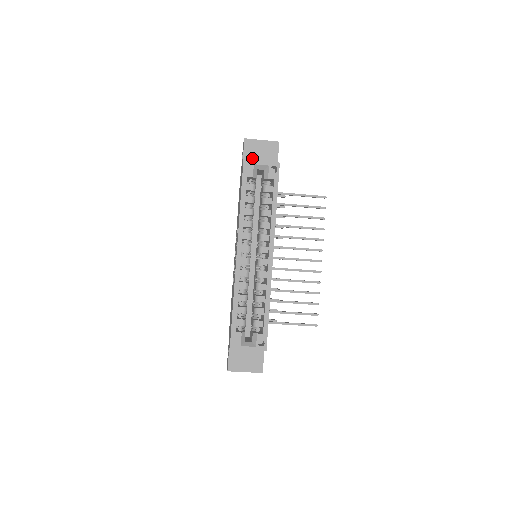
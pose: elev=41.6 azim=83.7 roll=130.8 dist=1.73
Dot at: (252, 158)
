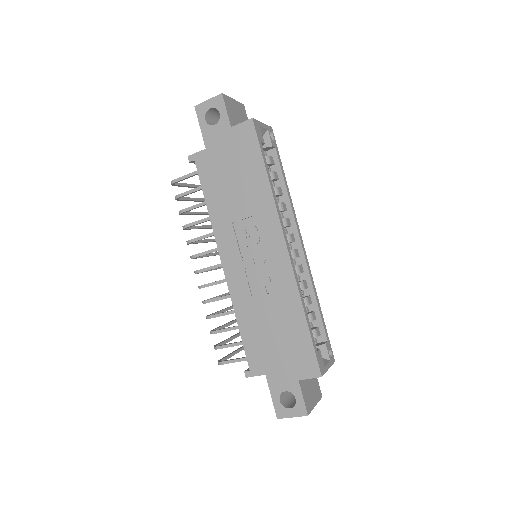
Dot at: (235, 121)
